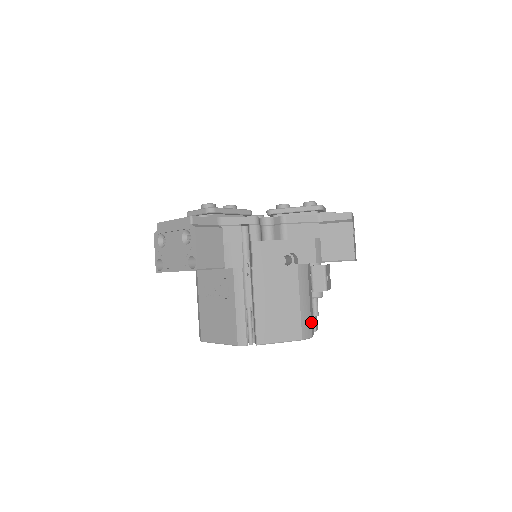
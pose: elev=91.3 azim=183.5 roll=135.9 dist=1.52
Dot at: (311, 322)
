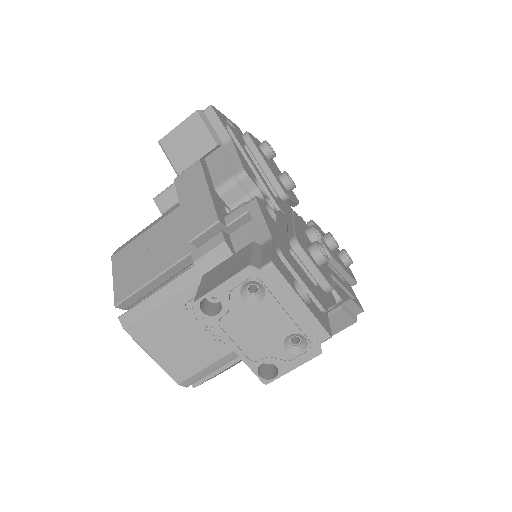
Dot at: occluded
